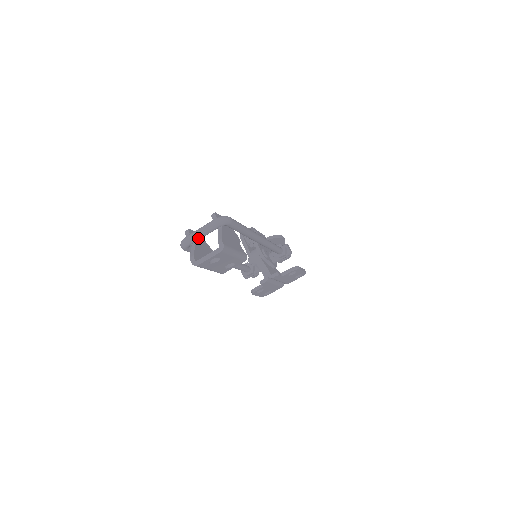
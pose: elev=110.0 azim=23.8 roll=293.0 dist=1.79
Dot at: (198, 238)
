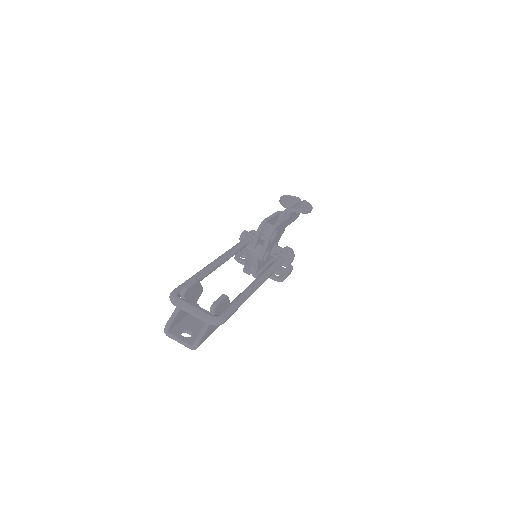
Dot at: (186, 311)
